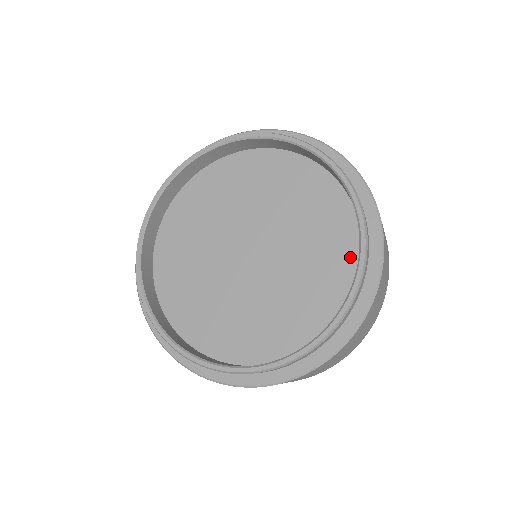
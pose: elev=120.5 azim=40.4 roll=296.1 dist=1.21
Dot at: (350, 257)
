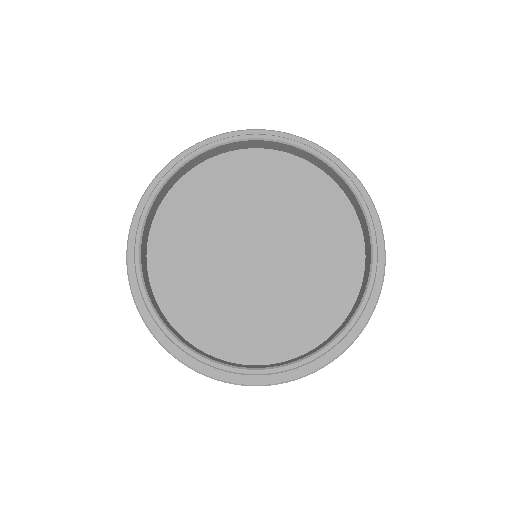
Dot at: (353, 239)
